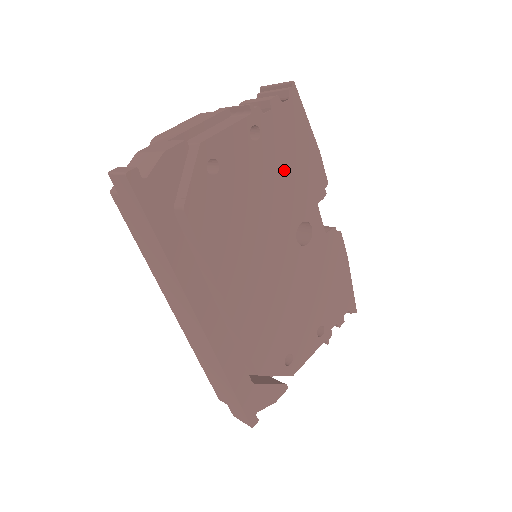
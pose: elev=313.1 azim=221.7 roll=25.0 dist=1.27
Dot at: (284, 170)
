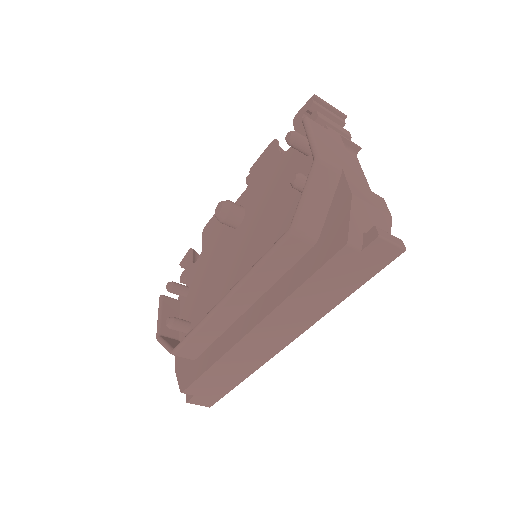
Dot at: occluded
